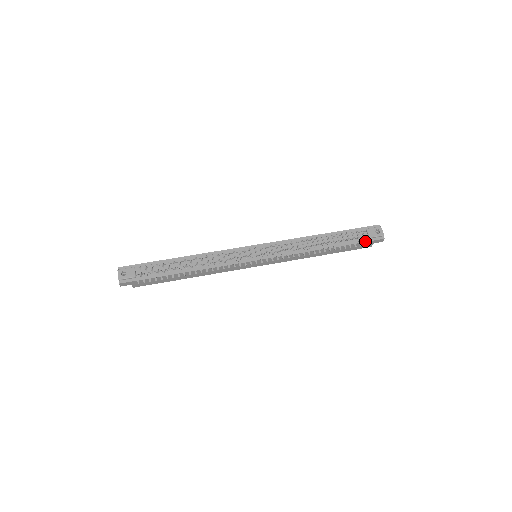
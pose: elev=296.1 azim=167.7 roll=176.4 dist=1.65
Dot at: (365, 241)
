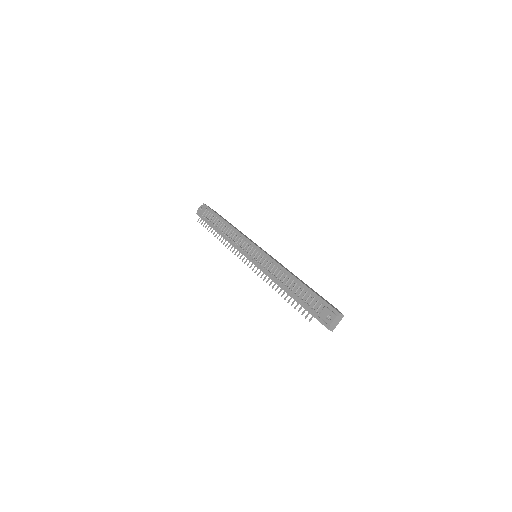
Dot at: (308, 314)
